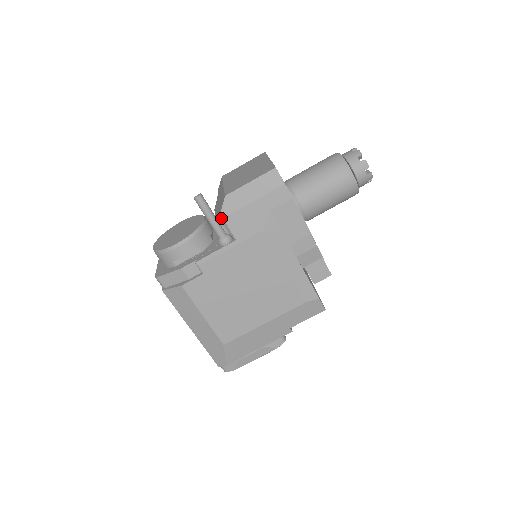
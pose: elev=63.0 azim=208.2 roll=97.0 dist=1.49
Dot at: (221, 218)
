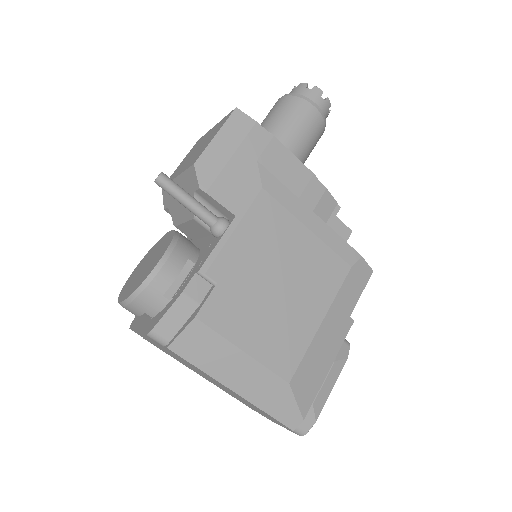
Dot at: occluded
